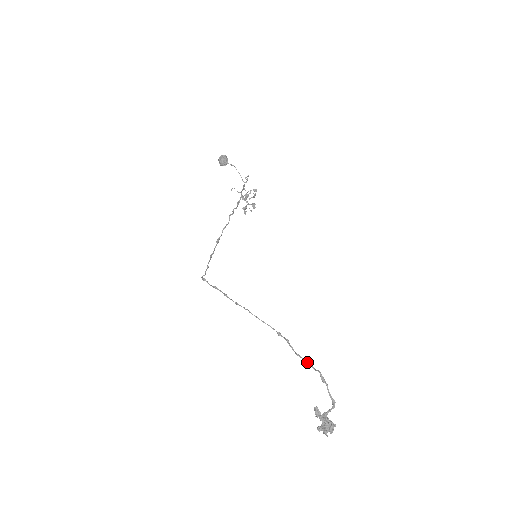
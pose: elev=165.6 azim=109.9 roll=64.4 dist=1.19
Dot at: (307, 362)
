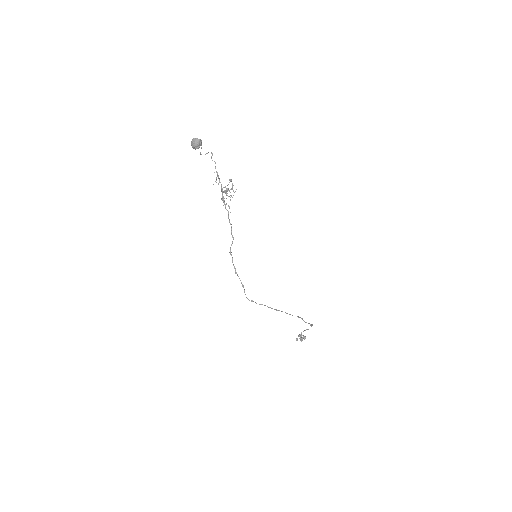
Dot at: occluded
